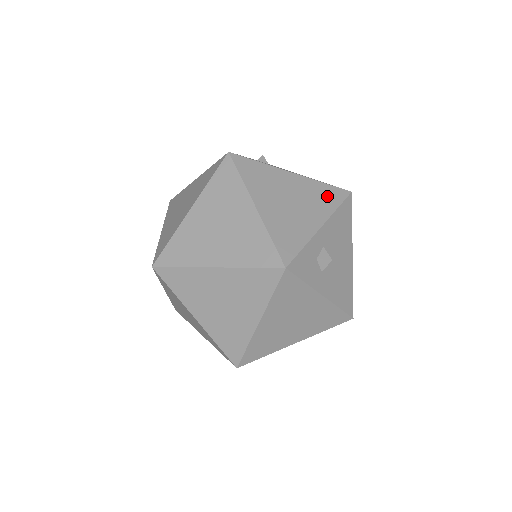
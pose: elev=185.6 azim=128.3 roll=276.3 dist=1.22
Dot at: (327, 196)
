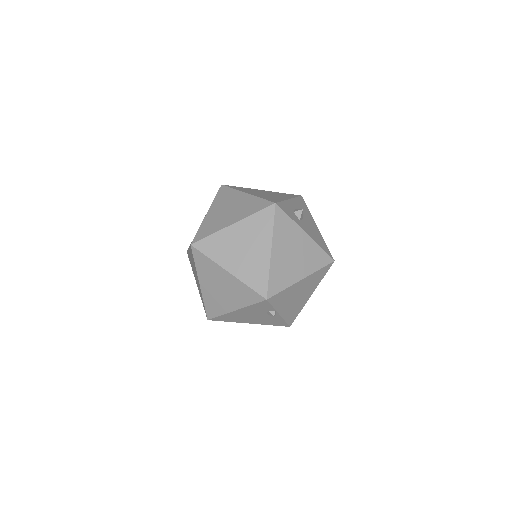
Dot at: (287, 195)
